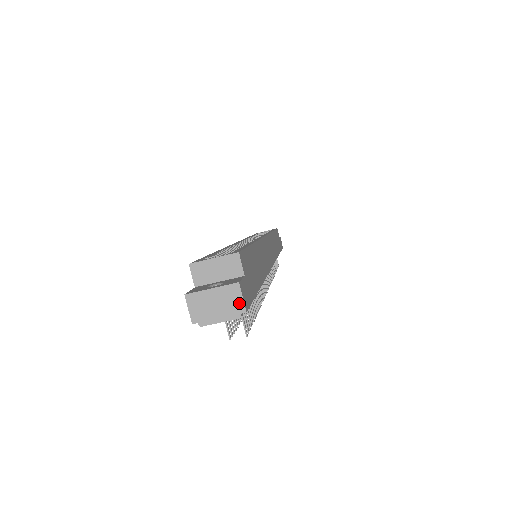
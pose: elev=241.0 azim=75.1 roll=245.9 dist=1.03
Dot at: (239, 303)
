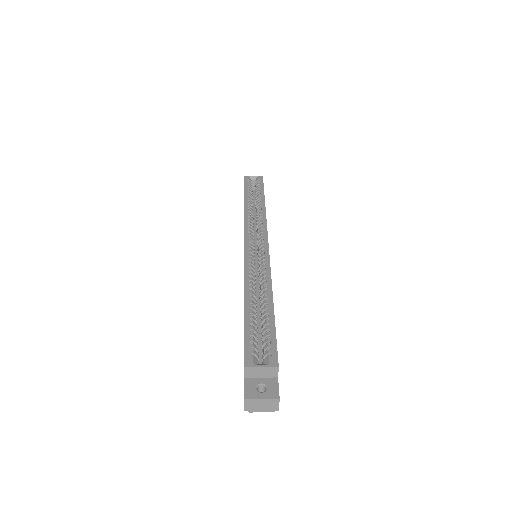
Dot at: (276, 407)
